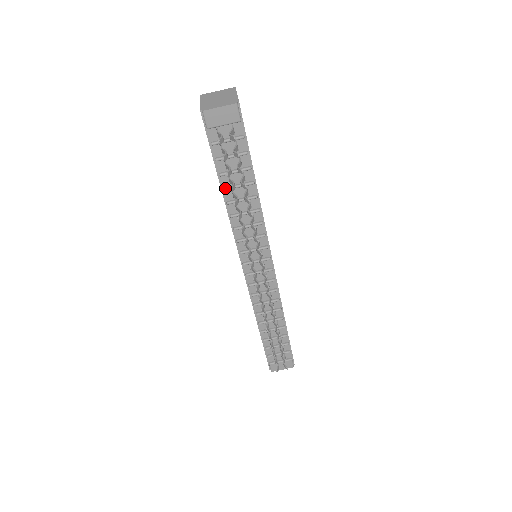
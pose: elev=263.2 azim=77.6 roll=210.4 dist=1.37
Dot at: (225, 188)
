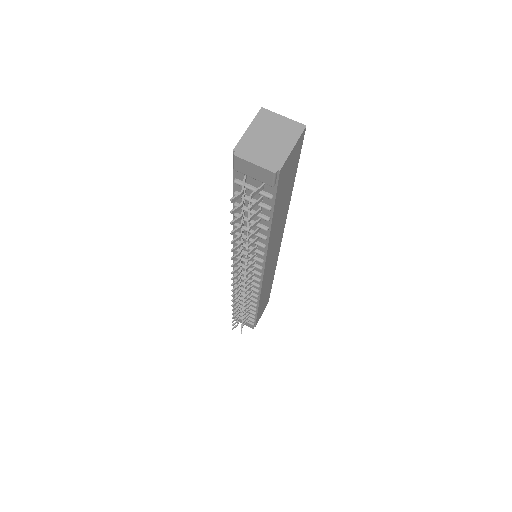
Dot at: (236, 215)
